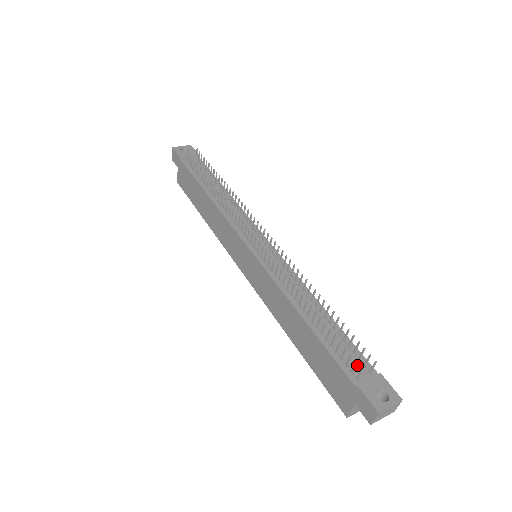
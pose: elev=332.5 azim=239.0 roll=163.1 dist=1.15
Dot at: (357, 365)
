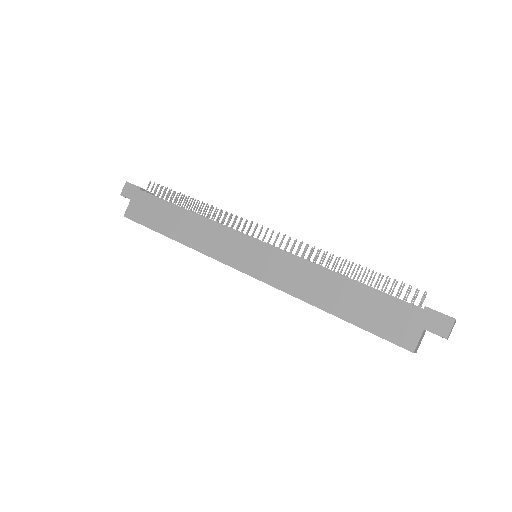
Dot at: occluded
